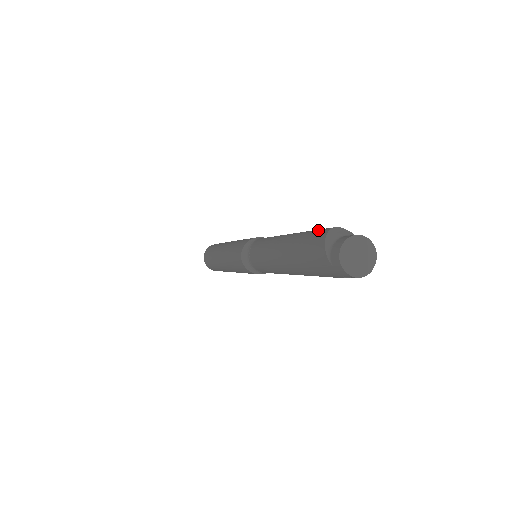
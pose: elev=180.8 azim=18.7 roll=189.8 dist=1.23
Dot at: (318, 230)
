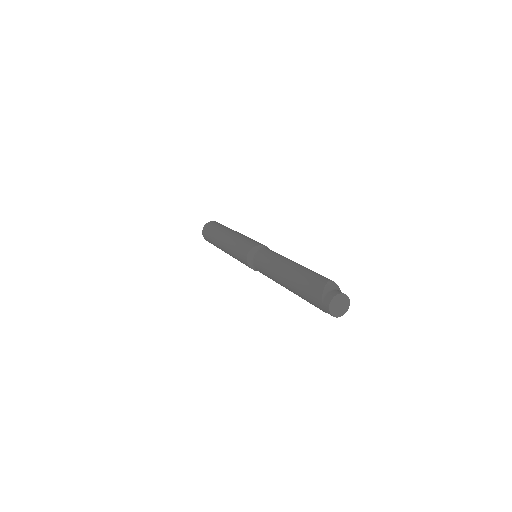
Dot at: (320, 275)
